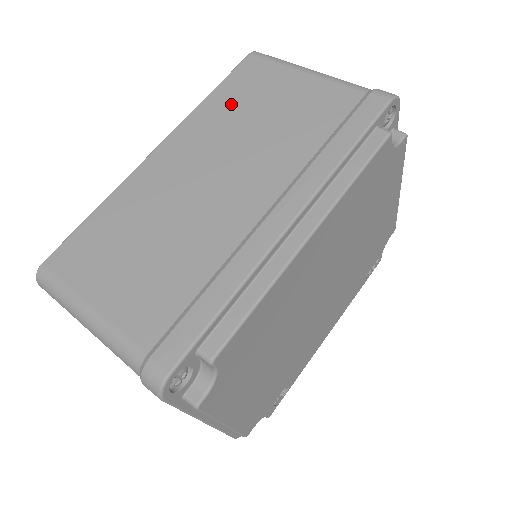
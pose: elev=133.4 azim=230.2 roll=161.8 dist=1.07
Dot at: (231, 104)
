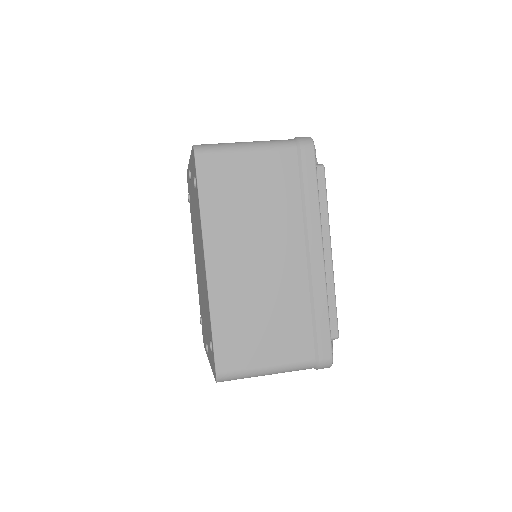
Dot at: (223, 204)
